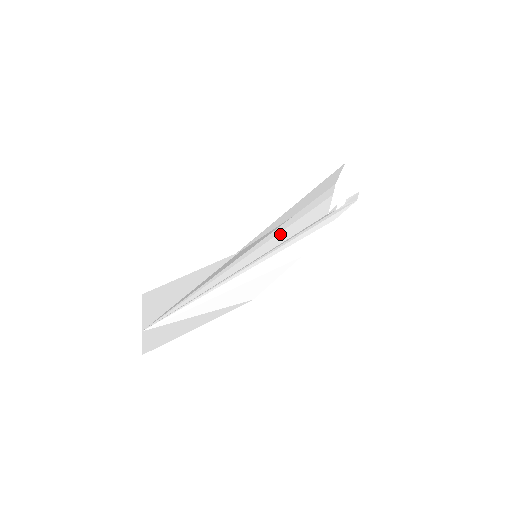
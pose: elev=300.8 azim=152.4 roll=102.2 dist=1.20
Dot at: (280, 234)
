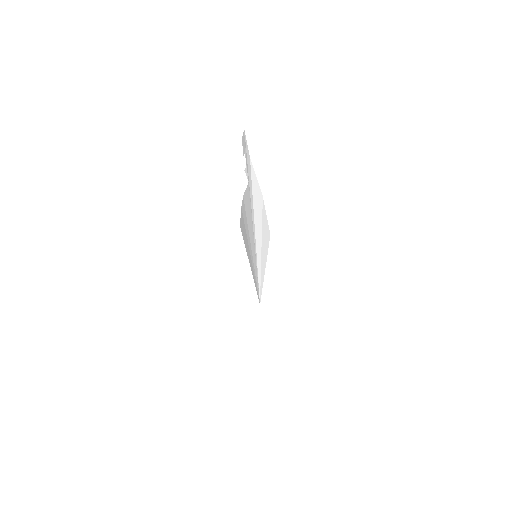
Dot at: (250, 237)
